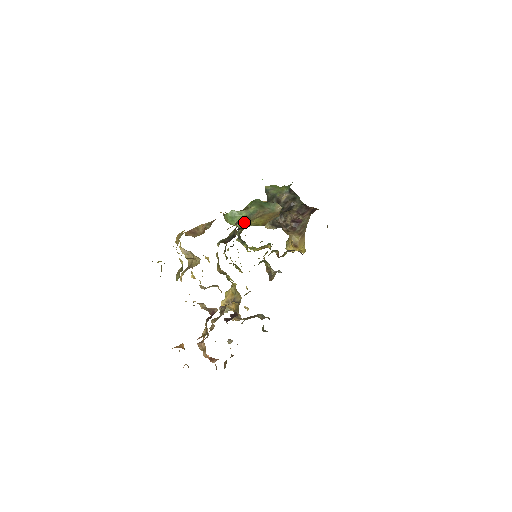
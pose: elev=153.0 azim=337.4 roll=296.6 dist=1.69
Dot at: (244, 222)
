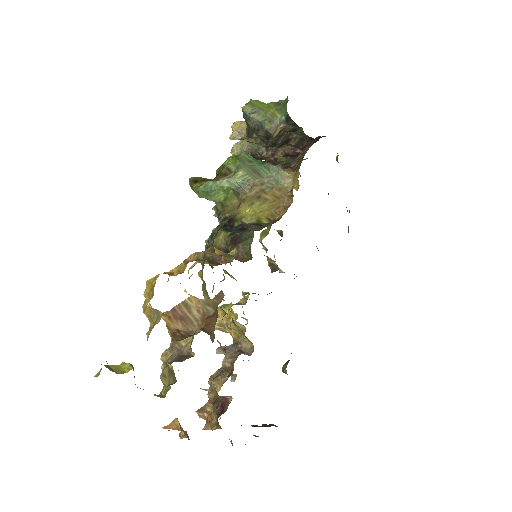
Dot at: (227, 196)
